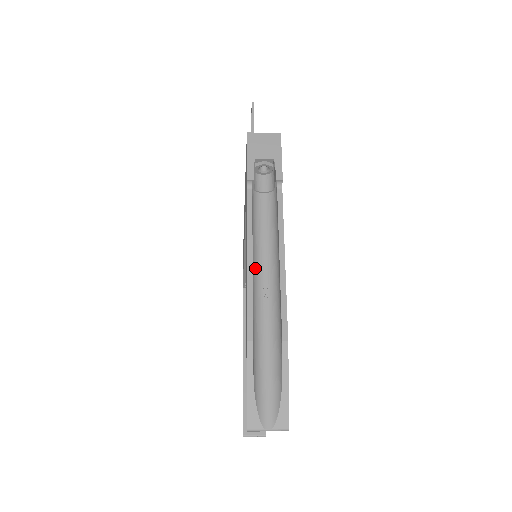
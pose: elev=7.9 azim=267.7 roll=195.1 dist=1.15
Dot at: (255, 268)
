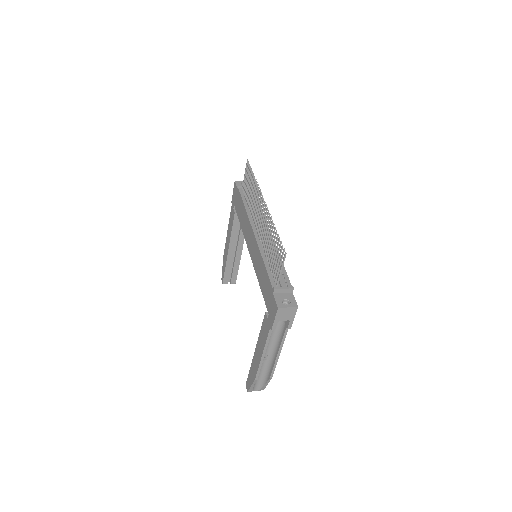
Dot at: occluded
